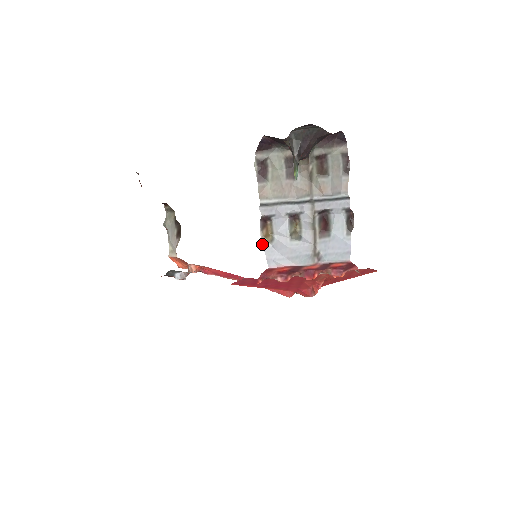
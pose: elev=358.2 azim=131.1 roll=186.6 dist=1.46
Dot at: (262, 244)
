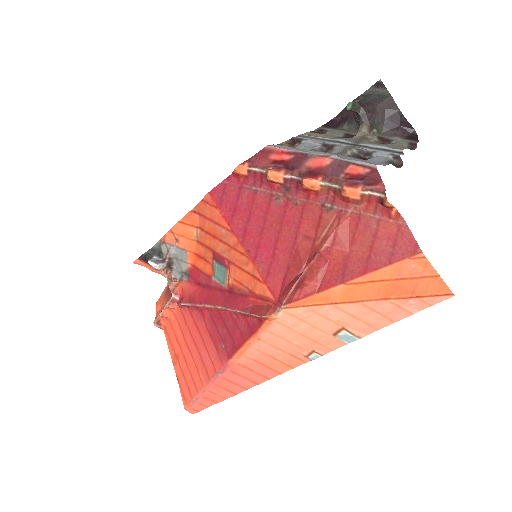
Dot at: occluded
